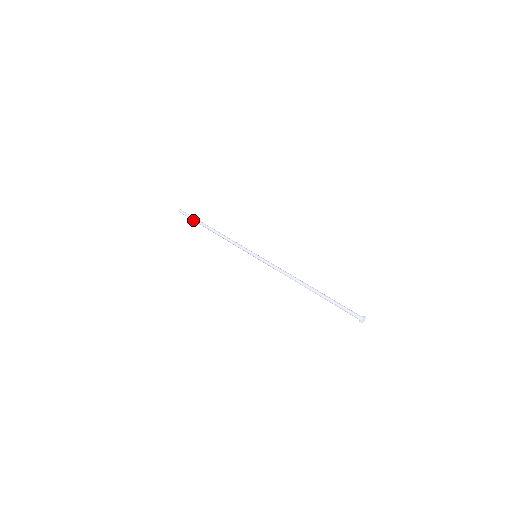
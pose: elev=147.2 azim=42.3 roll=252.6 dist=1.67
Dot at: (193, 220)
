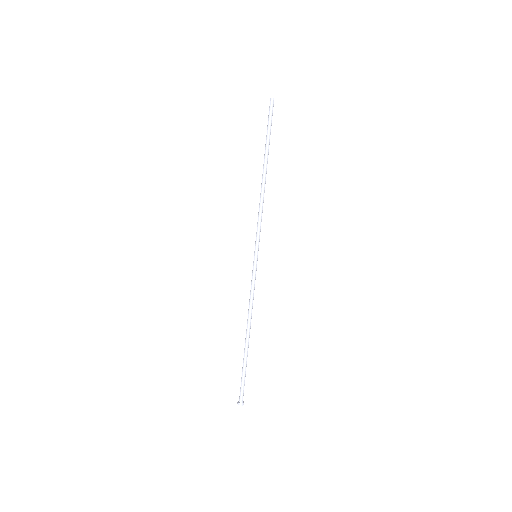
Dot at: (267, 133)
